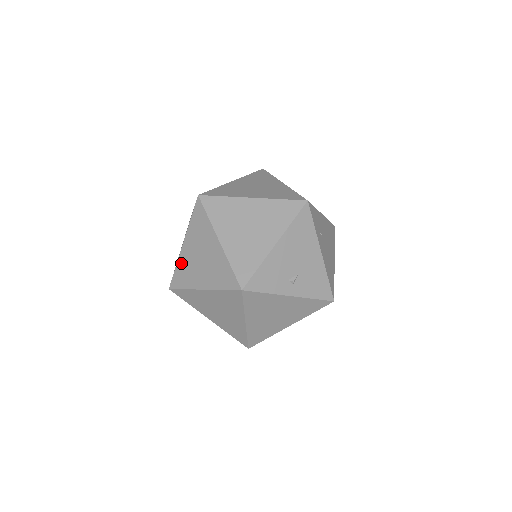
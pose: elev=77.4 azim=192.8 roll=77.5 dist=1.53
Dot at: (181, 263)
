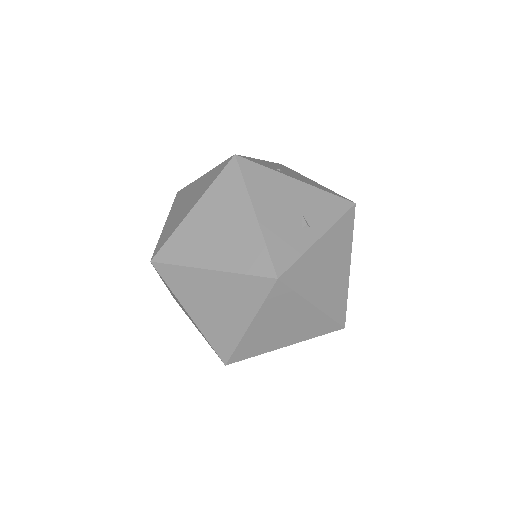
Dot at: (207, 332)
